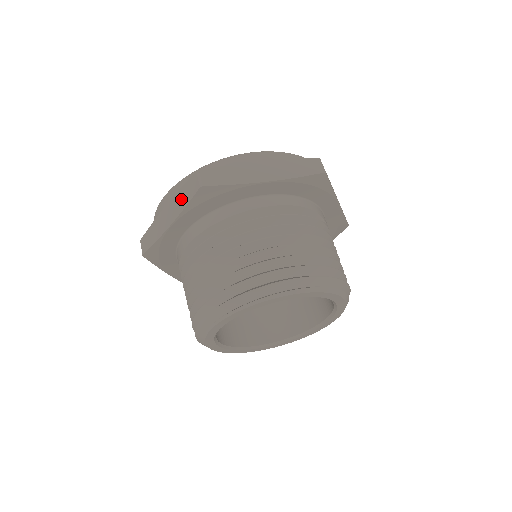
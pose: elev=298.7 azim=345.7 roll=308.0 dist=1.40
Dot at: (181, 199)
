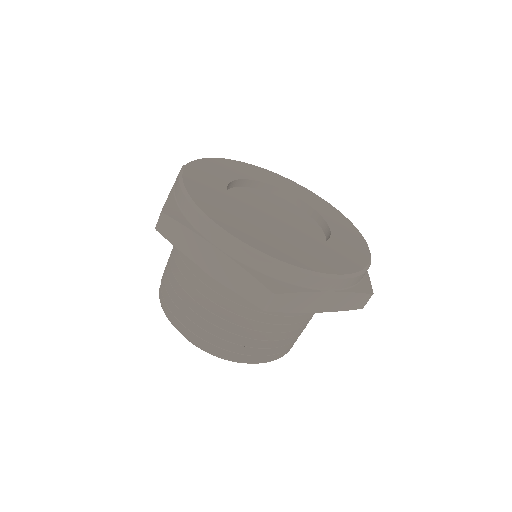
Dot at: (238, 279)
